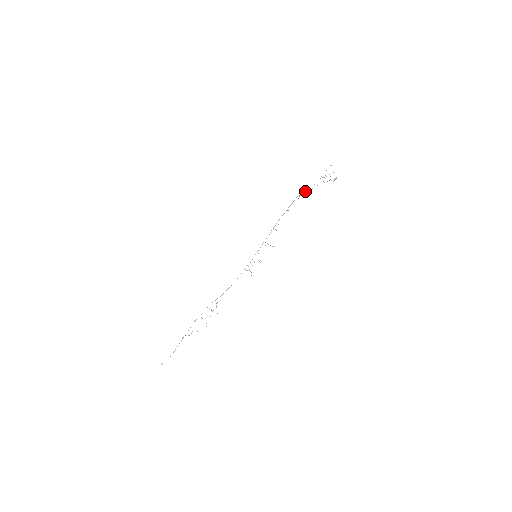
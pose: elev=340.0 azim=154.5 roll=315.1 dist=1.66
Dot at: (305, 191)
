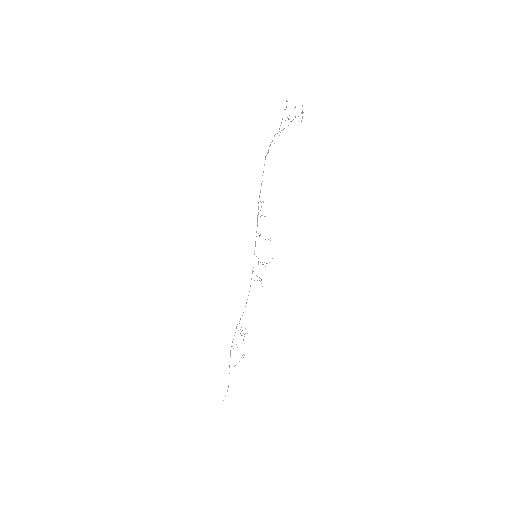
Dot at: occluded
